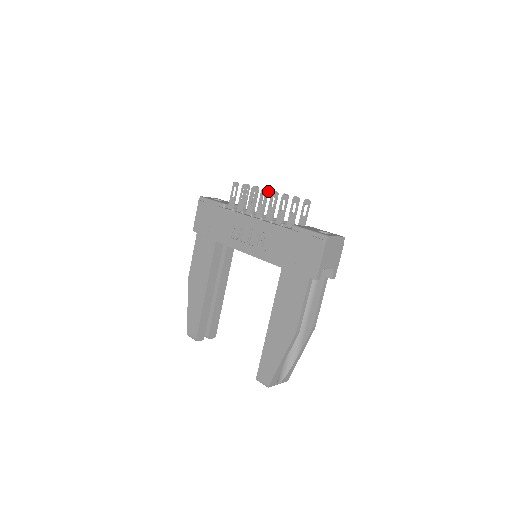
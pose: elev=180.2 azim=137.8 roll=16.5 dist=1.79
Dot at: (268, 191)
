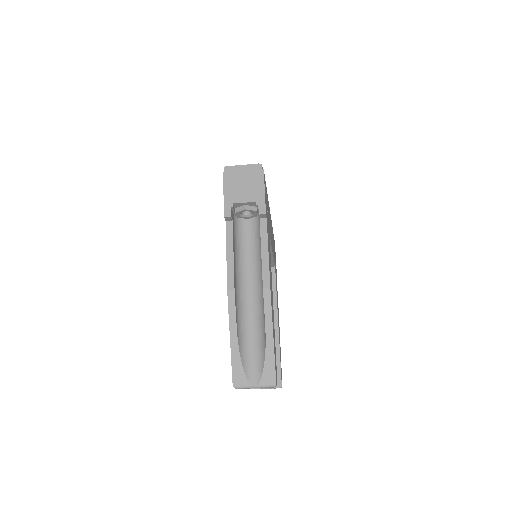
Dot at: occluded
